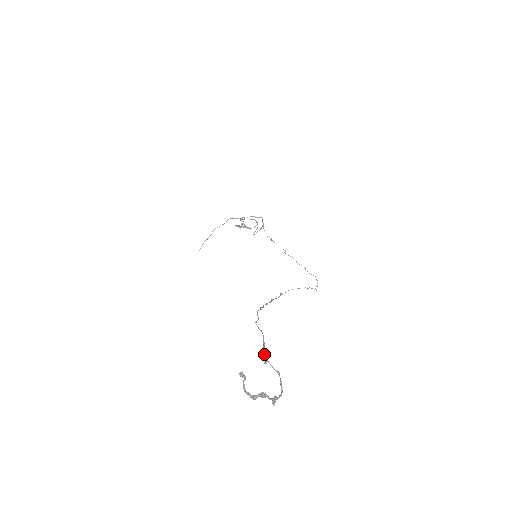
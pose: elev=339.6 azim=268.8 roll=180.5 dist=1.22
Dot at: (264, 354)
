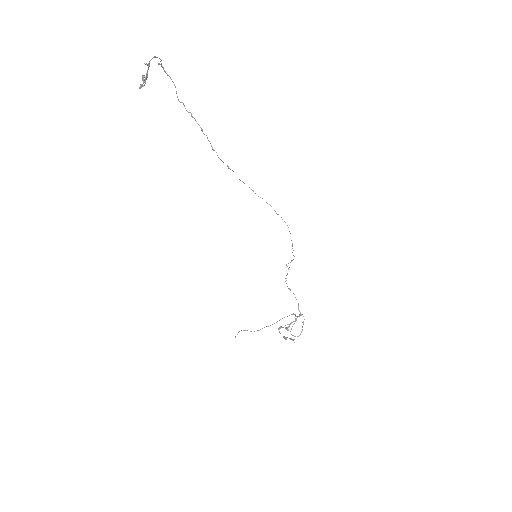
Dot at: occluded
